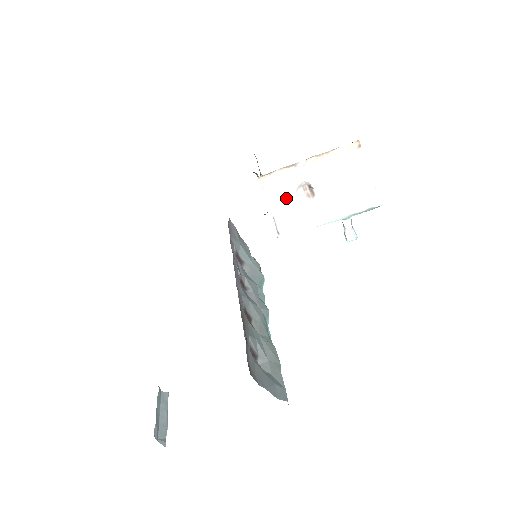
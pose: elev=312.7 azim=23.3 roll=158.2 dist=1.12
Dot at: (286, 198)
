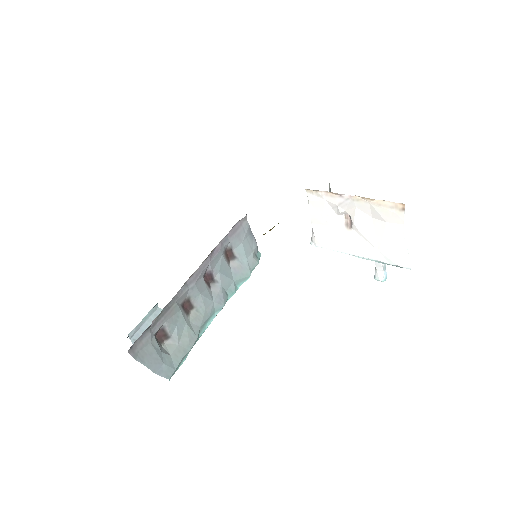
Dot at: (327, 216)
